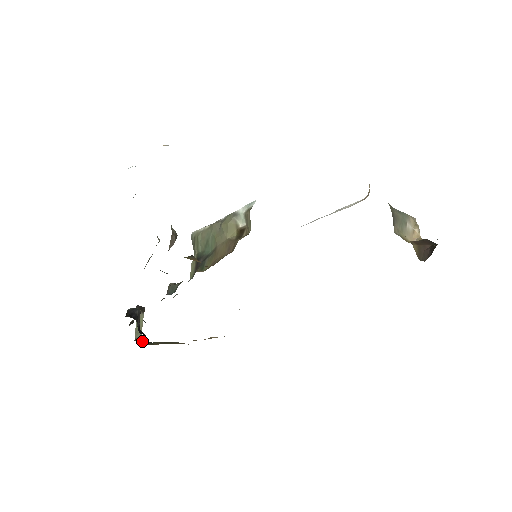
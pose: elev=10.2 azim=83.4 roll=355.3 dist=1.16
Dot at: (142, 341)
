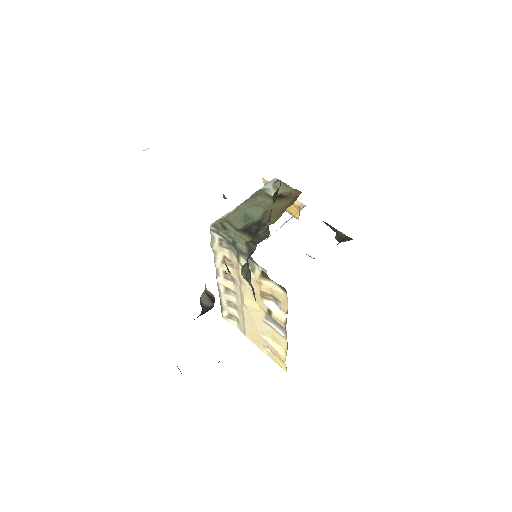
Dot at: occluded
